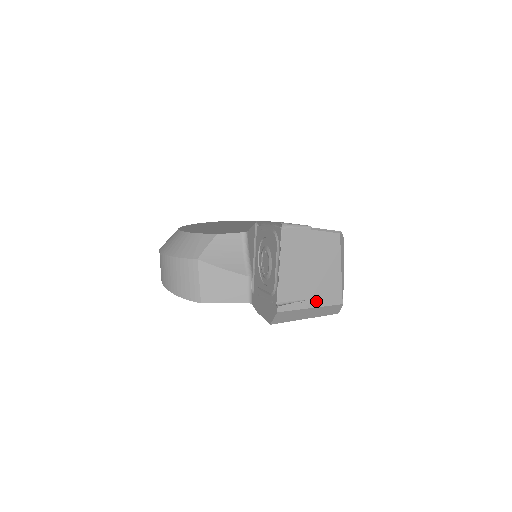
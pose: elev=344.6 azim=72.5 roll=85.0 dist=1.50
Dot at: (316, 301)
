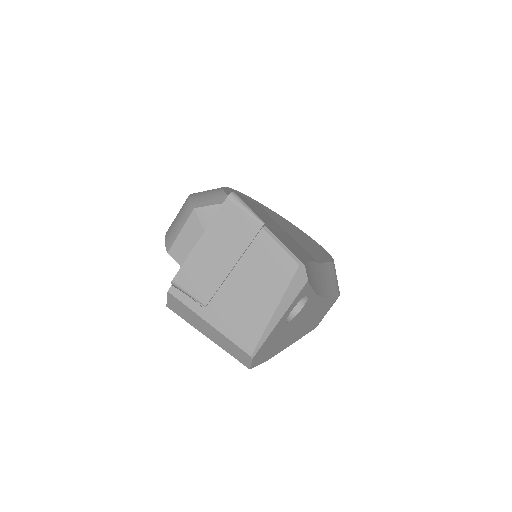
Dot at: (220, 321)
